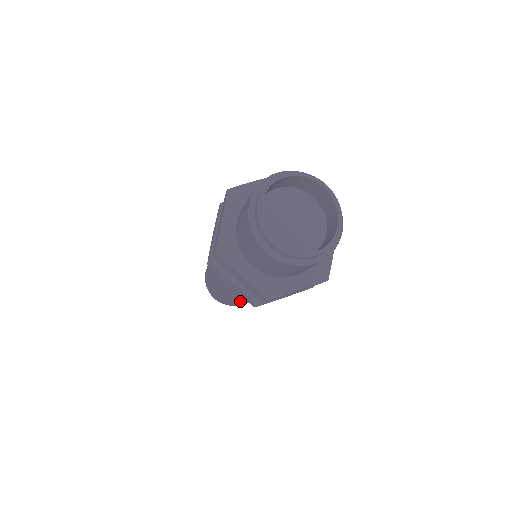
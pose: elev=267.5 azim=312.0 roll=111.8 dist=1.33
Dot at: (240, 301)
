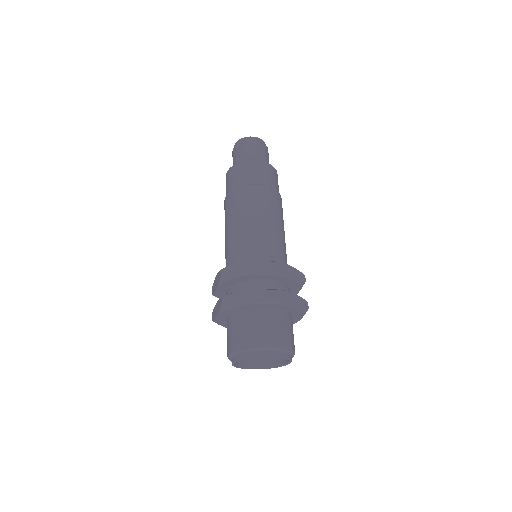
Dot at: occluded
